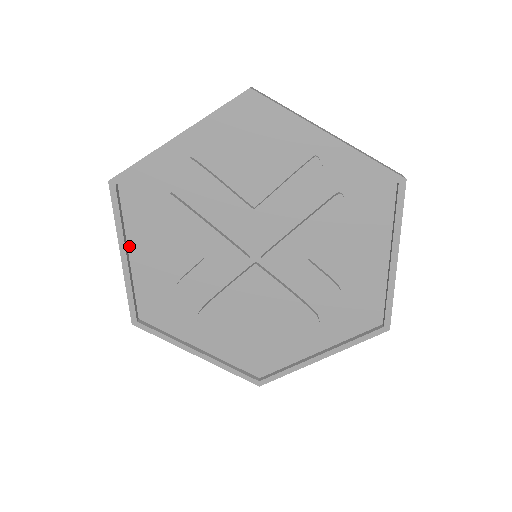
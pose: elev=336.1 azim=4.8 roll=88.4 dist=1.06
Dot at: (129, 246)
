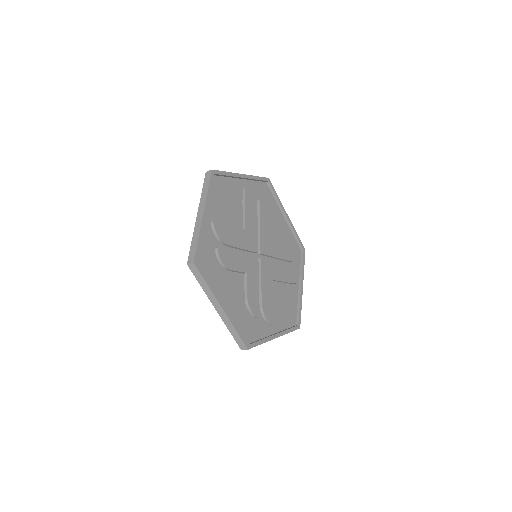
Dot at: (218, 299)
